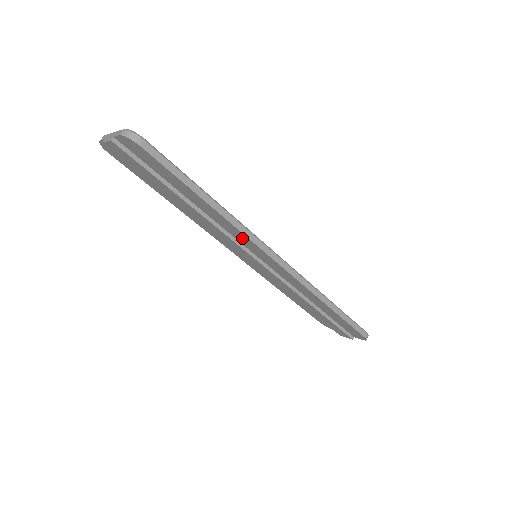
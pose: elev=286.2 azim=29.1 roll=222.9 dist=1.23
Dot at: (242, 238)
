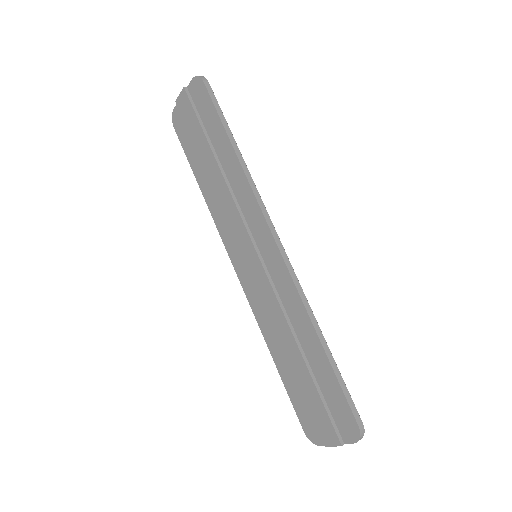
Dot at: (250, 206)
